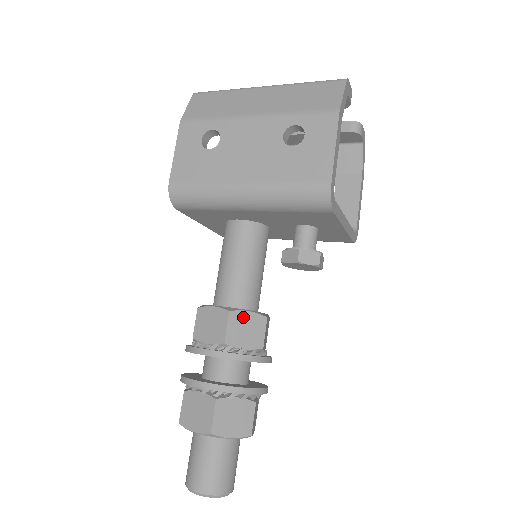
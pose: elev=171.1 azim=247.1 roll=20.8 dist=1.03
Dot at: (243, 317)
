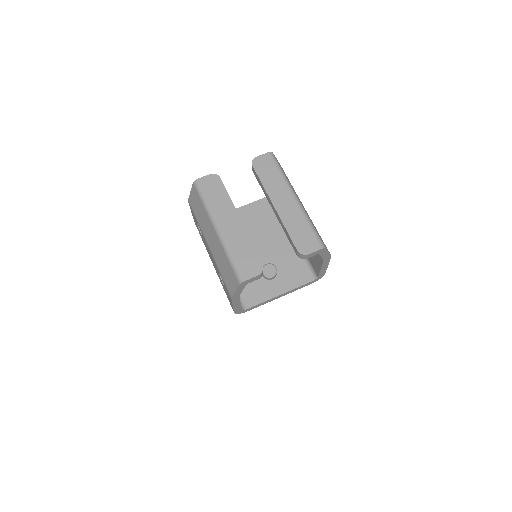
Dot at: occluded
